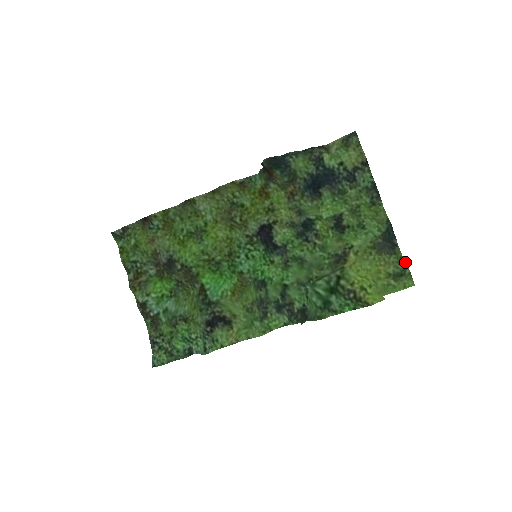
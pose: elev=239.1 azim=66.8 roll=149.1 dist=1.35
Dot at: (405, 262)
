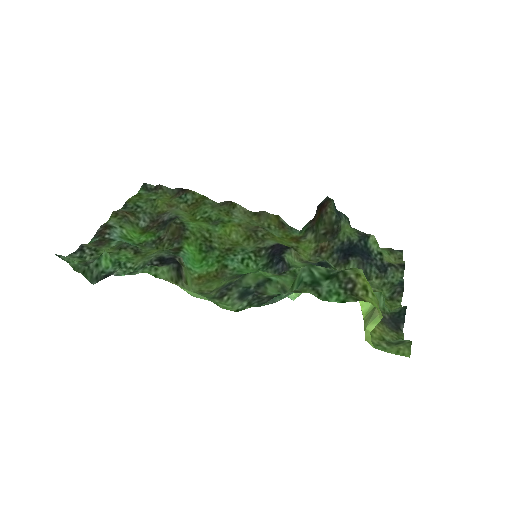
Dot at: occluded
